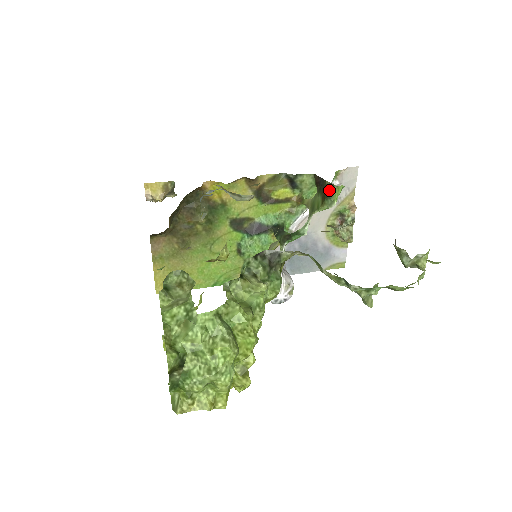
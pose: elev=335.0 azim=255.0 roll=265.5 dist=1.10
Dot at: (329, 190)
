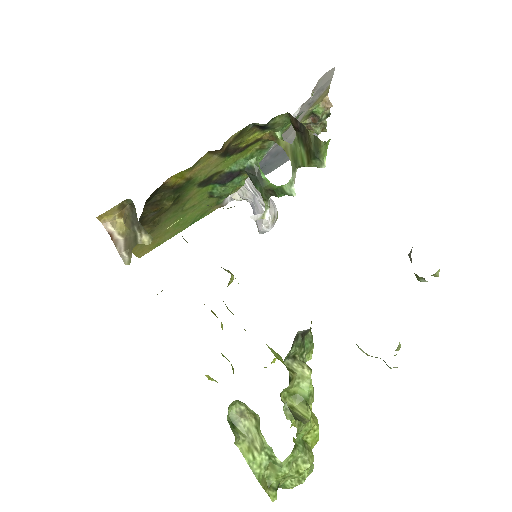
Dot at: (315, 147)
